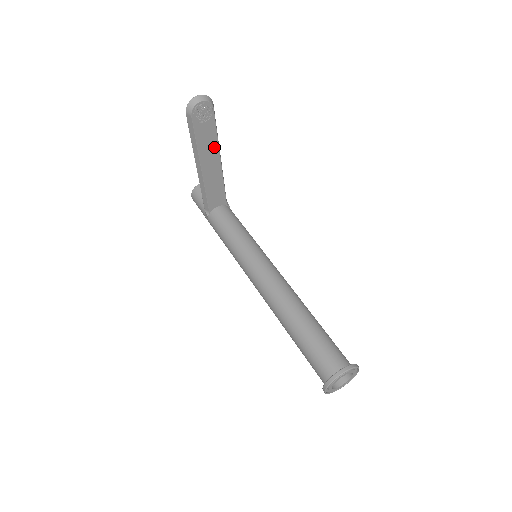
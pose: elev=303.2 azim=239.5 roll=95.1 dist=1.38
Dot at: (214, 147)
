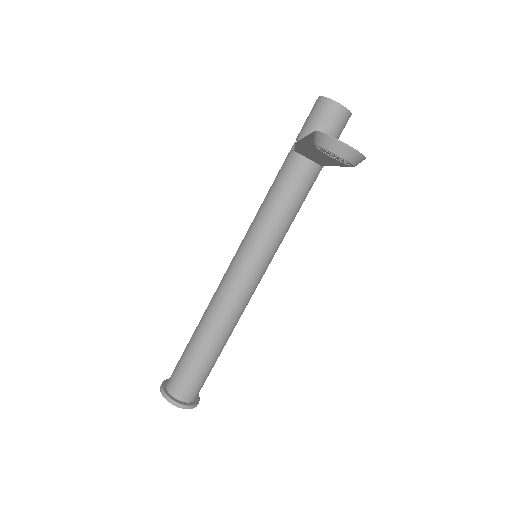
Dot at: occluded
